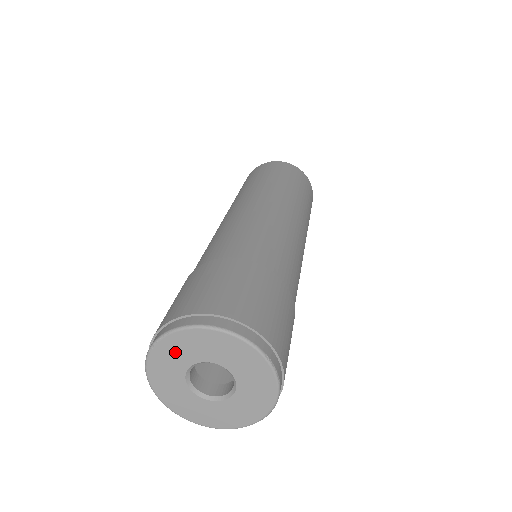
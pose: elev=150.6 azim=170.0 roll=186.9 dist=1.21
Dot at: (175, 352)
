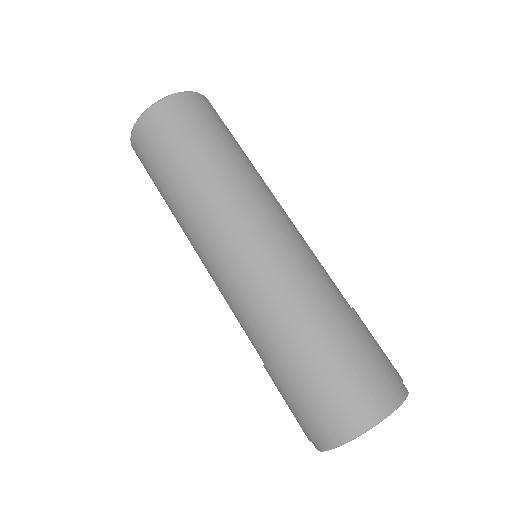
Dot at: occluded
